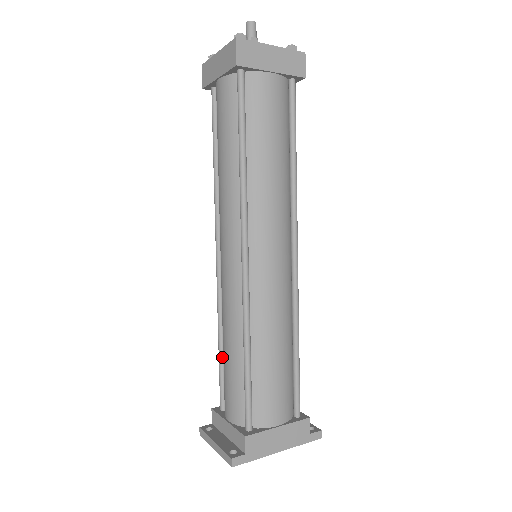
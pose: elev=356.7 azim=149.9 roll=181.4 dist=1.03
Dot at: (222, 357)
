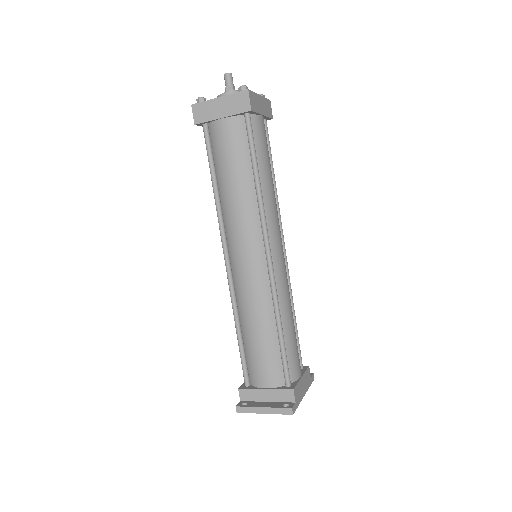
Dot at: (242, 343)
